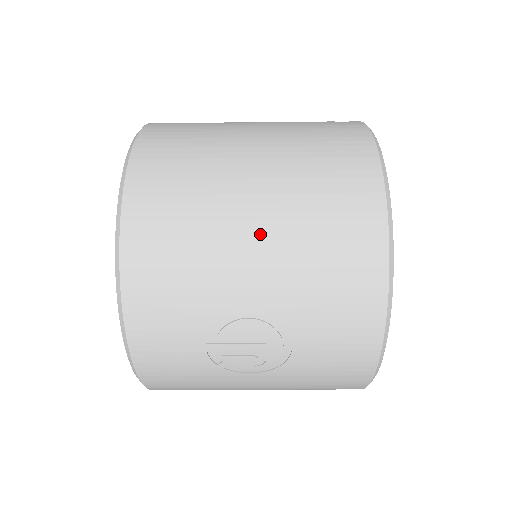
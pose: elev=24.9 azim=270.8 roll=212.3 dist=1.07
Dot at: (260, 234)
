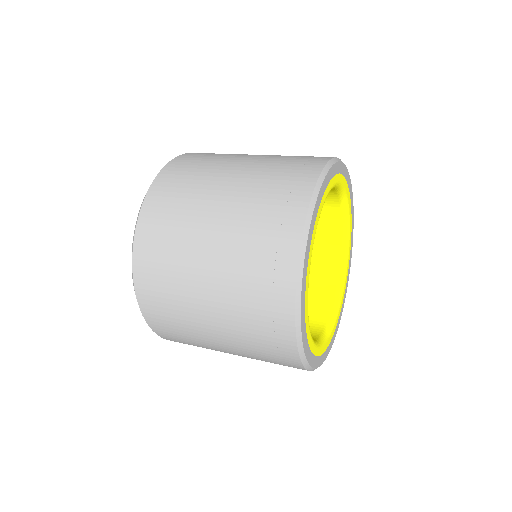
Dot at: occluded
